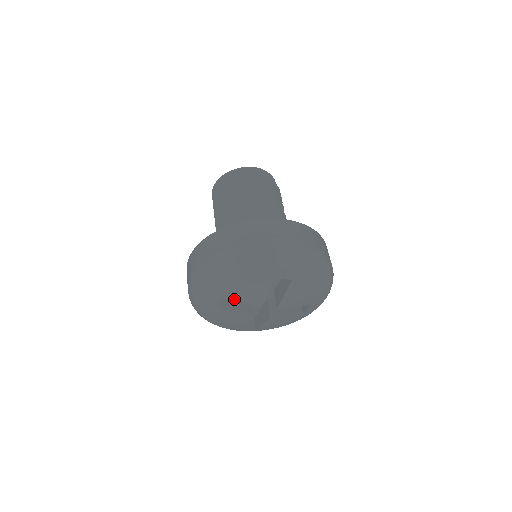
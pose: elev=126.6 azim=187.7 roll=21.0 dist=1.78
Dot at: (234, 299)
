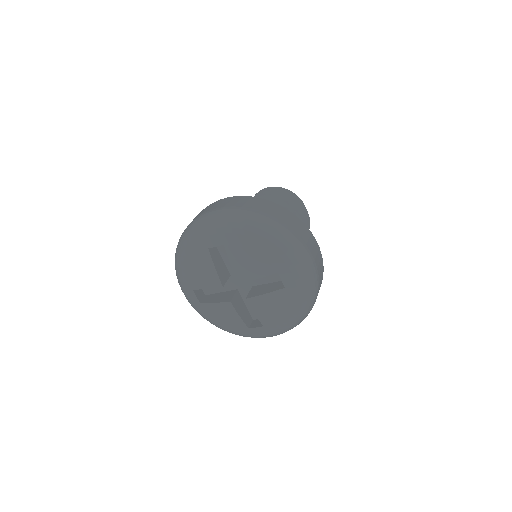
Dot at: (200, 287)
